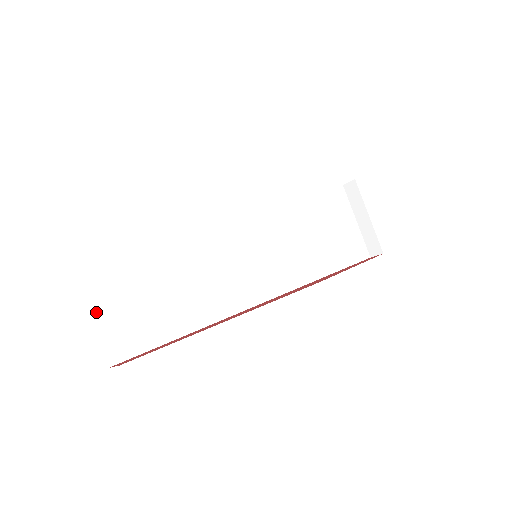
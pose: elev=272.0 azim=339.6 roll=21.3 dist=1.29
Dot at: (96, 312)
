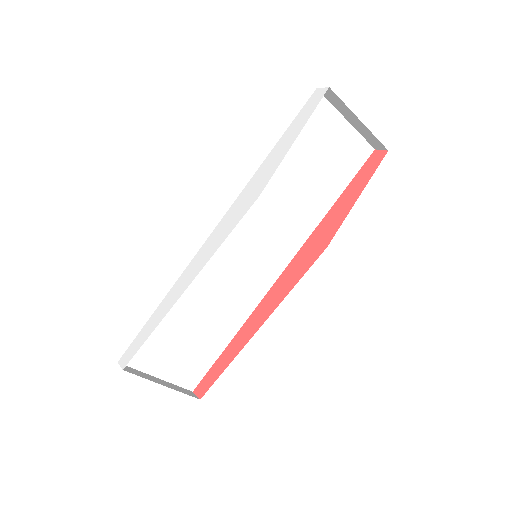
Dot at: (160, 373)
